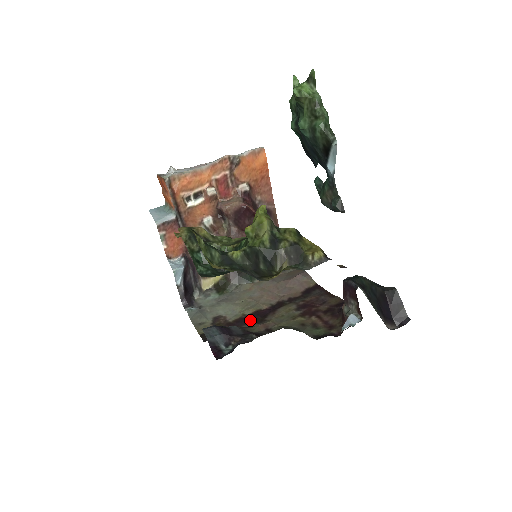
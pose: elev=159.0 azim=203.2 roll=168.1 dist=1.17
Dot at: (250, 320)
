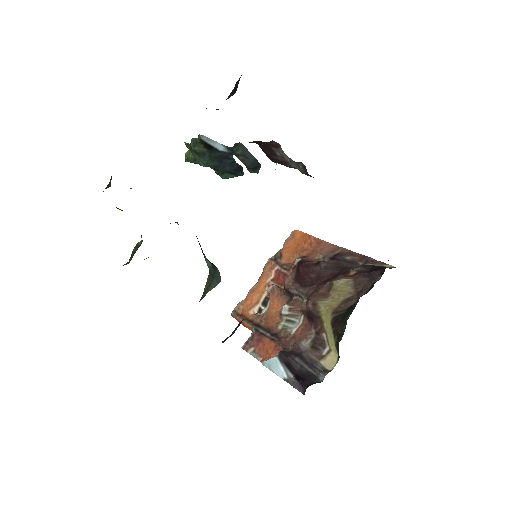
Dot at: occluded
